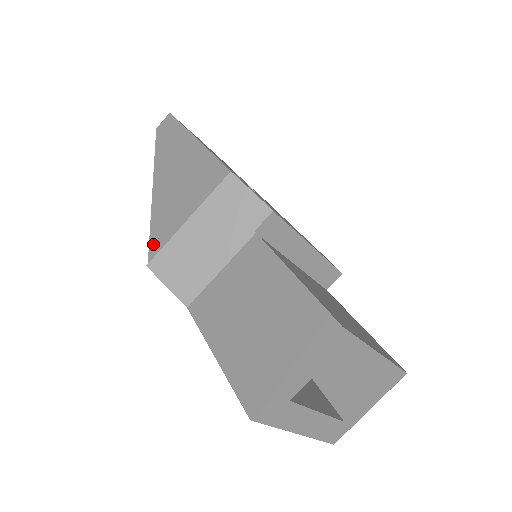
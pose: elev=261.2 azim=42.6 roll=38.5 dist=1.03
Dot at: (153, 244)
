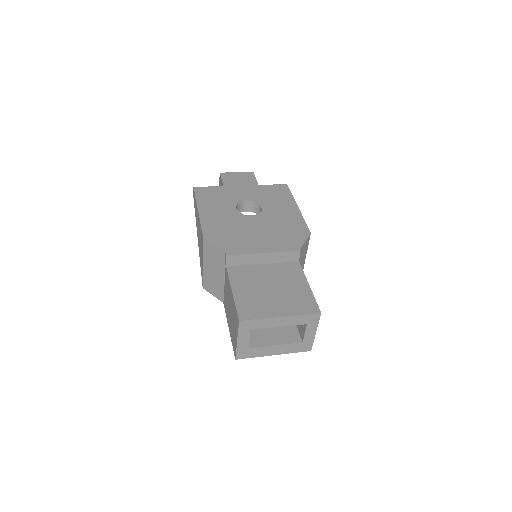
Dot at: occluded
